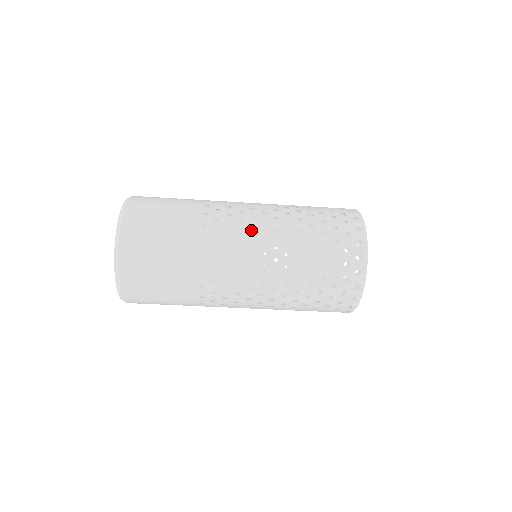
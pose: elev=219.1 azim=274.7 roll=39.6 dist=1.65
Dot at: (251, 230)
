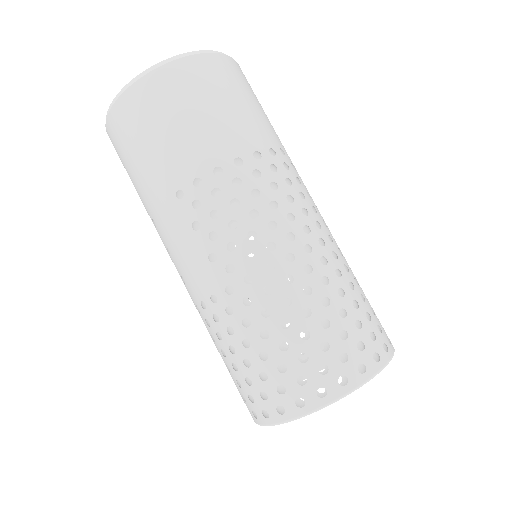
Dot at: occluded
